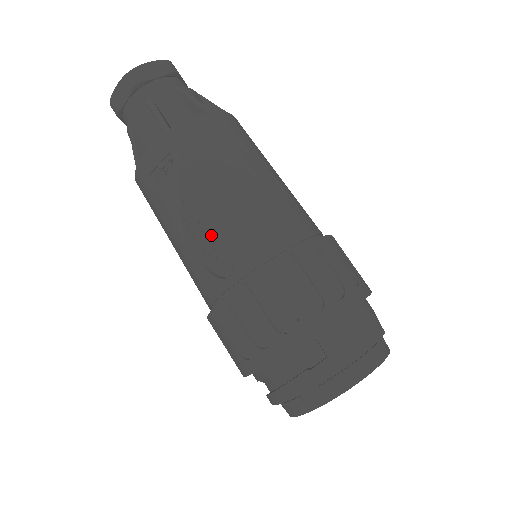
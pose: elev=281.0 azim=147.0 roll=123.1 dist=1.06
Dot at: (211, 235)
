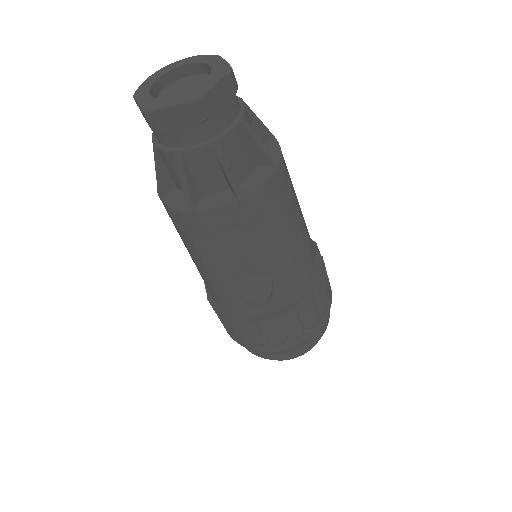
Dot at: (254, 279)
